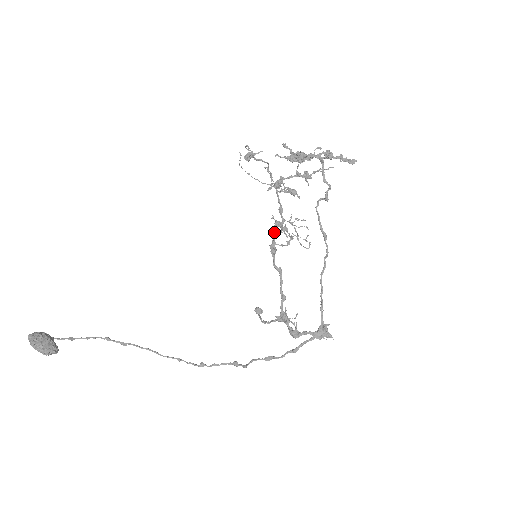
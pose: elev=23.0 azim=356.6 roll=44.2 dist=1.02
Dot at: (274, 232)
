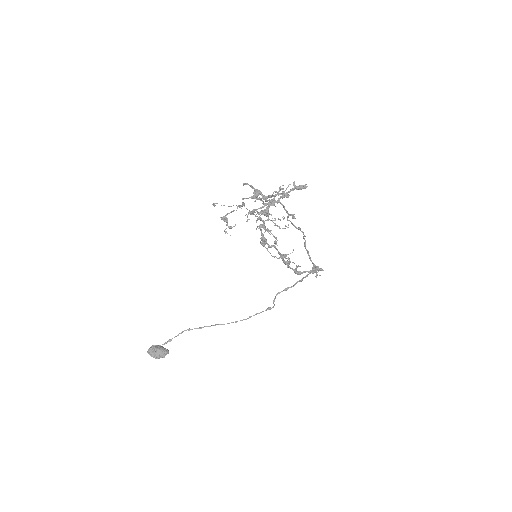
Dot at: (260, 230)
